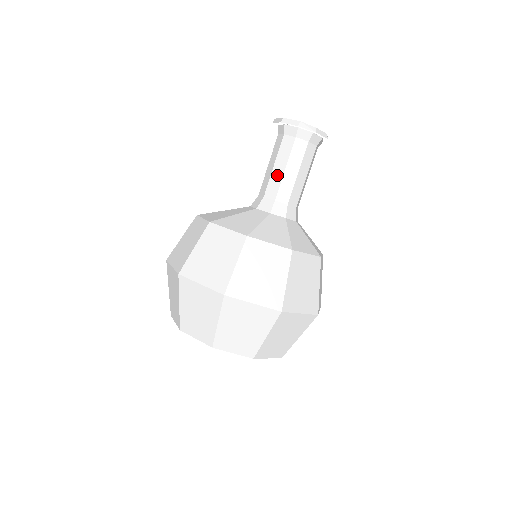
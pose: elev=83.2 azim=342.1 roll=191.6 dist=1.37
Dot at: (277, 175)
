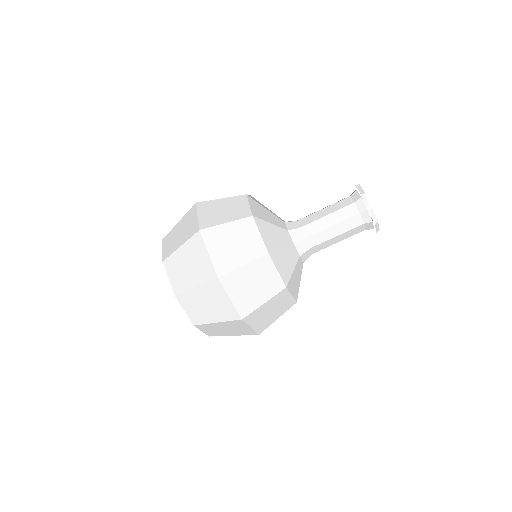
Dot at: (319, 215)
